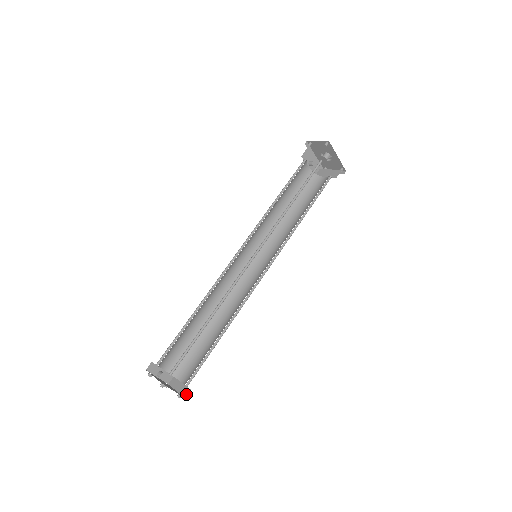
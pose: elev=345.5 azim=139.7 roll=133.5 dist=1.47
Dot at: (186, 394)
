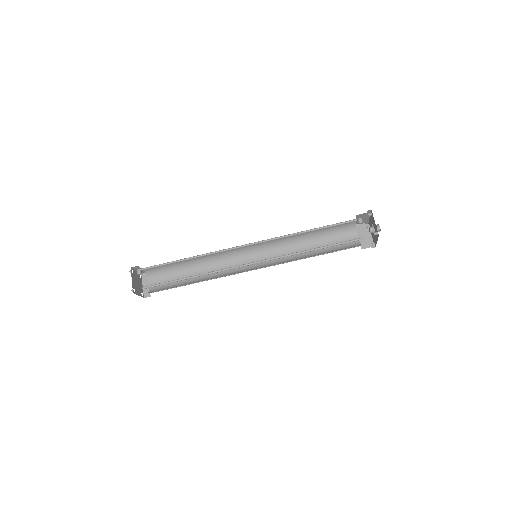
Dot at: (146, 296)
